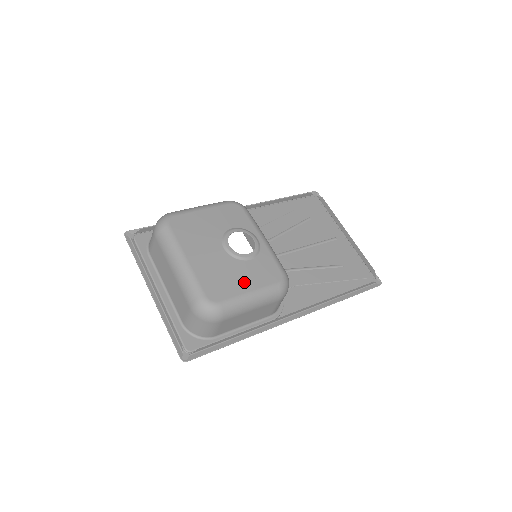
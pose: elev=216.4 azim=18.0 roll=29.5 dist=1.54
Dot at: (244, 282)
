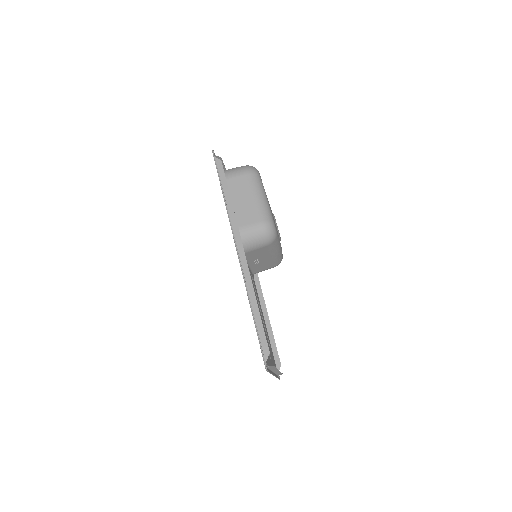
Dot at: occluded
